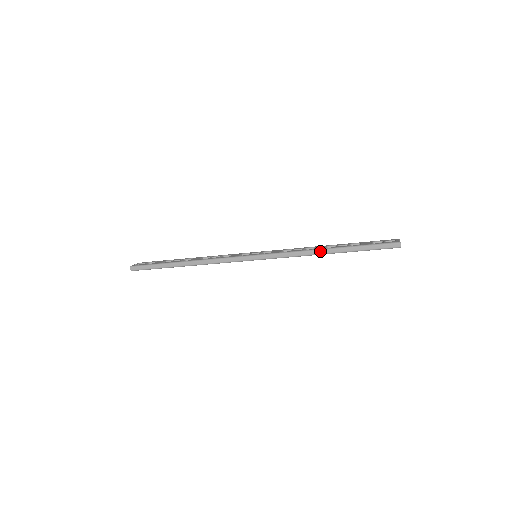
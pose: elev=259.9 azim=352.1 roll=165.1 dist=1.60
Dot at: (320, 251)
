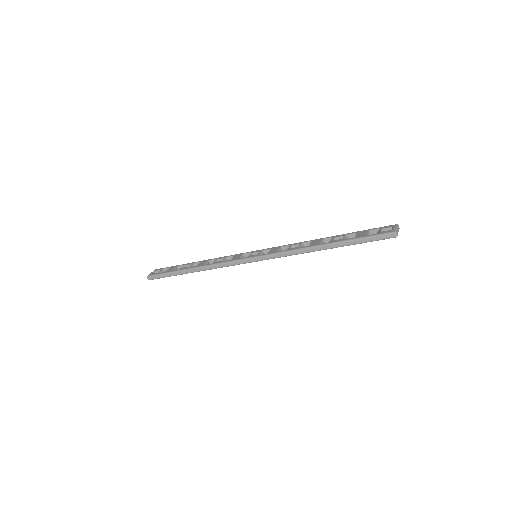
Dot at: (314, 248)
